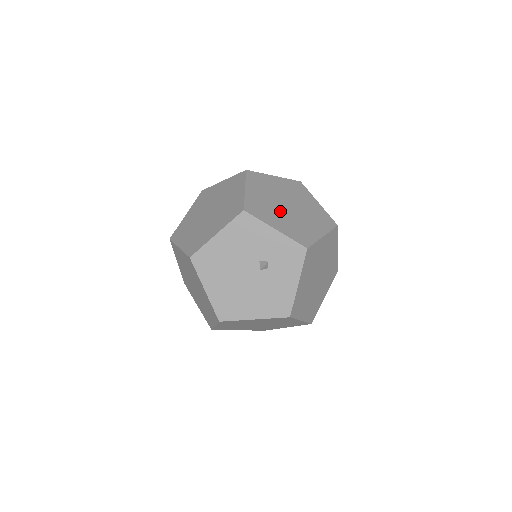
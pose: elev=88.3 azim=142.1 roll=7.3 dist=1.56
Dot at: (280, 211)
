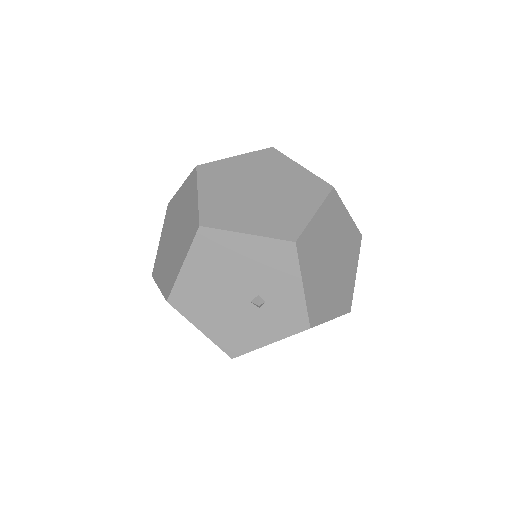
Dot at: (322, 264)
